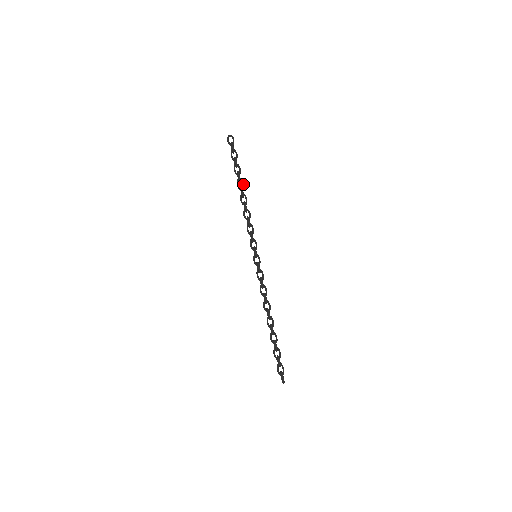
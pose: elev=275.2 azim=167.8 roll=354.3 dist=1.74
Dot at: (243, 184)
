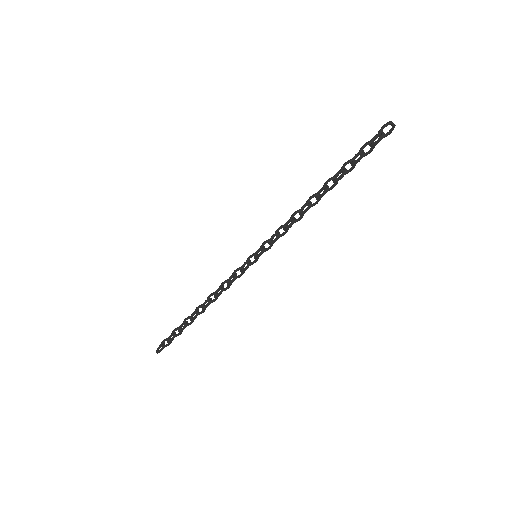
Dot at: (333, 187)
